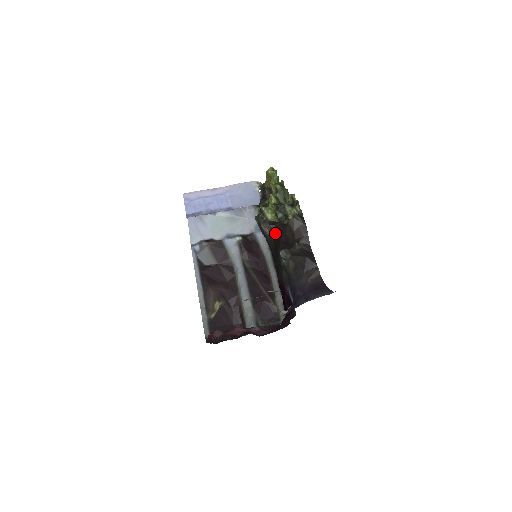
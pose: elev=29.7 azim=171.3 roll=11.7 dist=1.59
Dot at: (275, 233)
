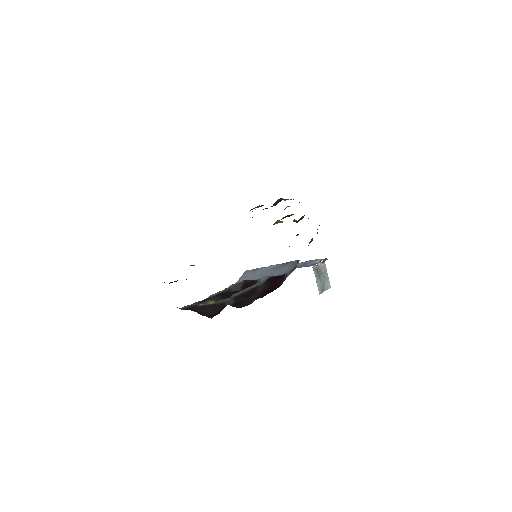
Dot at: occluded
